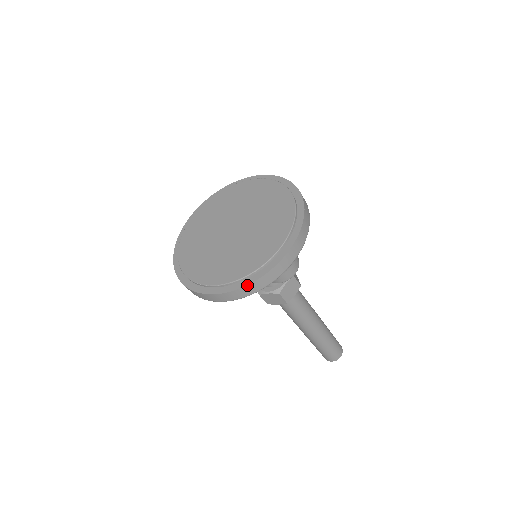
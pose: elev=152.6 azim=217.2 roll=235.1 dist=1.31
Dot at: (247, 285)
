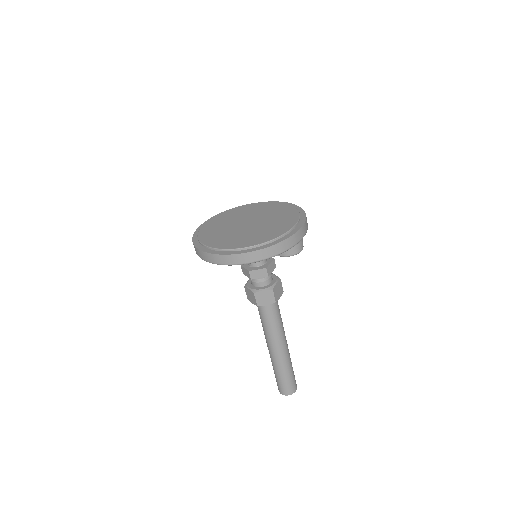
Dot at: (278, 243)
